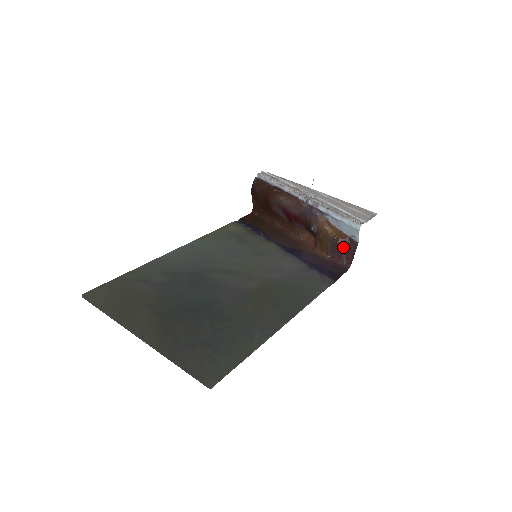
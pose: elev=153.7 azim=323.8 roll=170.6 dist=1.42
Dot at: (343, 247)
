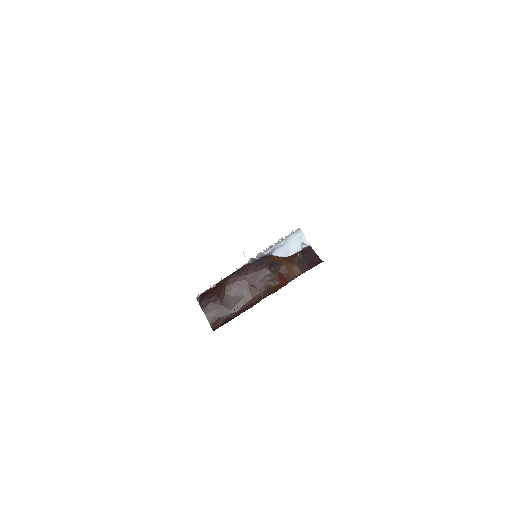
Dot at: (305, 257)
